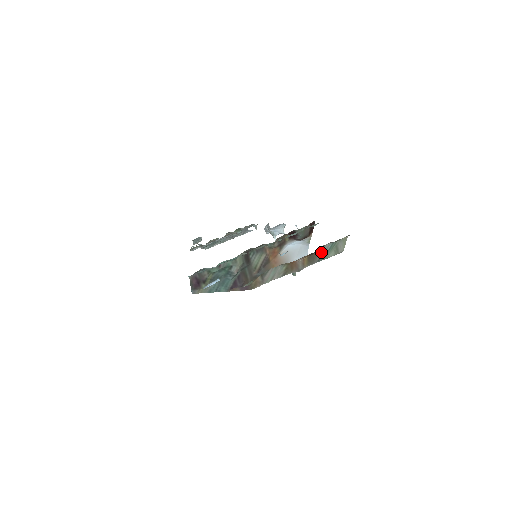
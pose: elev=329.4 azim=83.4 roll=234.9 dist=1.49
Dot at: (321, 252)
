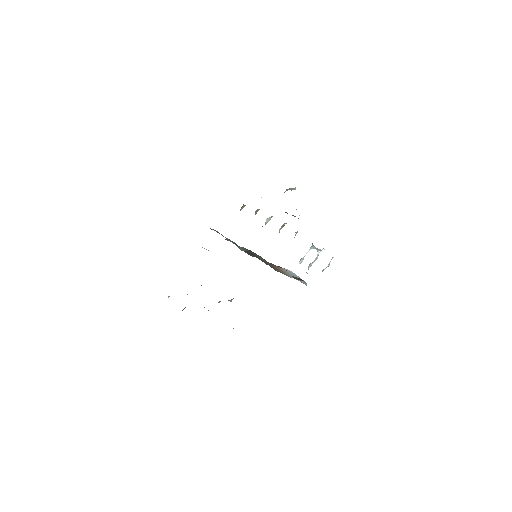
Dot at: occluded
